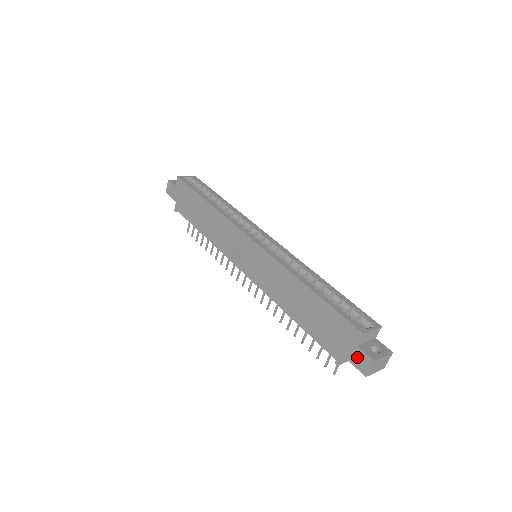
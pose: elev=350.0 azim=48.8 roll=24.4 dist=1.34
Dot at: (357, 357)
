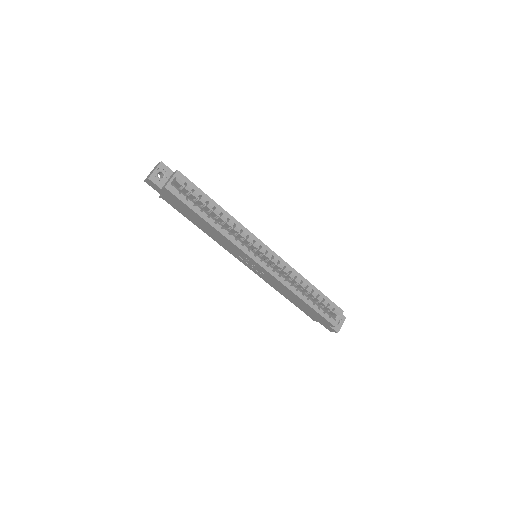
Dot at: (328, 327)
